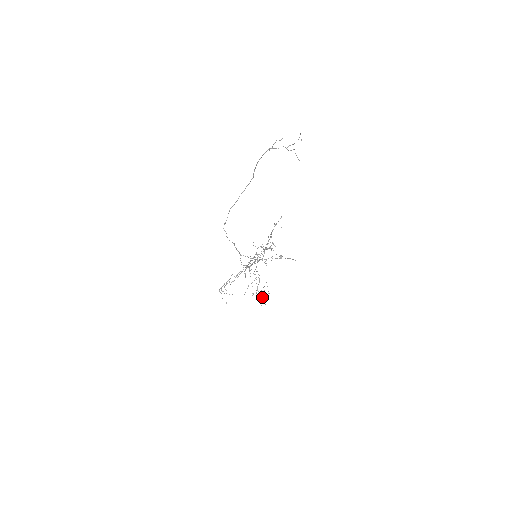
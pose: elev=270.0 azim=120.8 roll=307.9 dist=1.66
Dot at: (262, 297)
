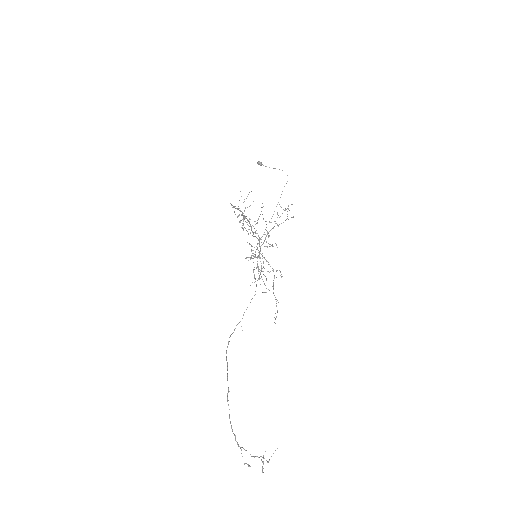
Dot at: (285, 220)
